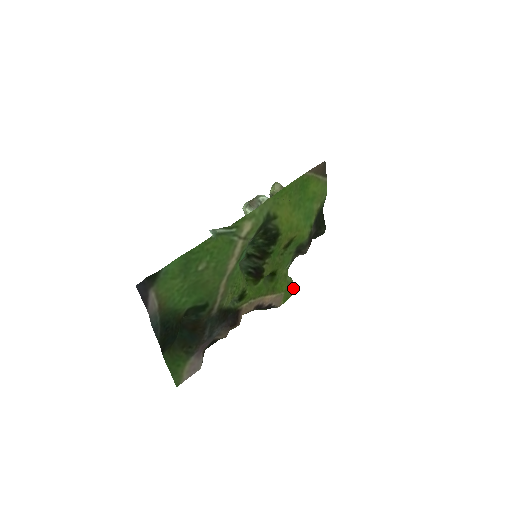
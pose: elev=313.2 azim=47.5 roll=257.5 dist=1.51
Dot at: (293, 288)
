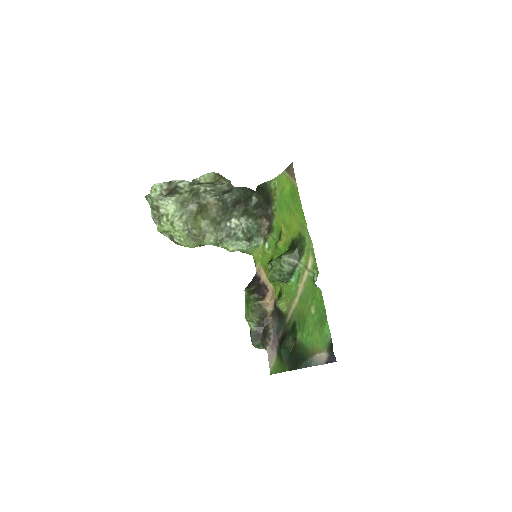
Dot at: occluded
